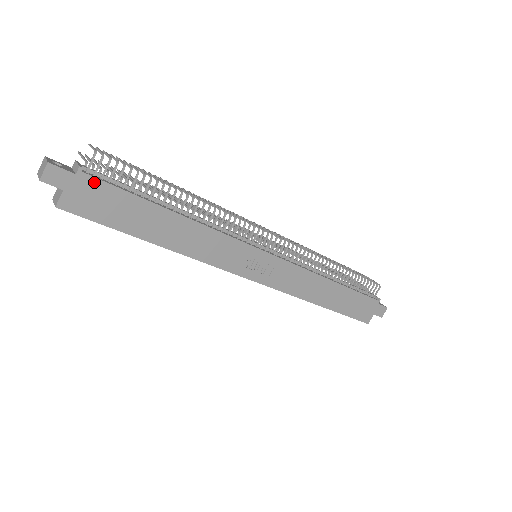
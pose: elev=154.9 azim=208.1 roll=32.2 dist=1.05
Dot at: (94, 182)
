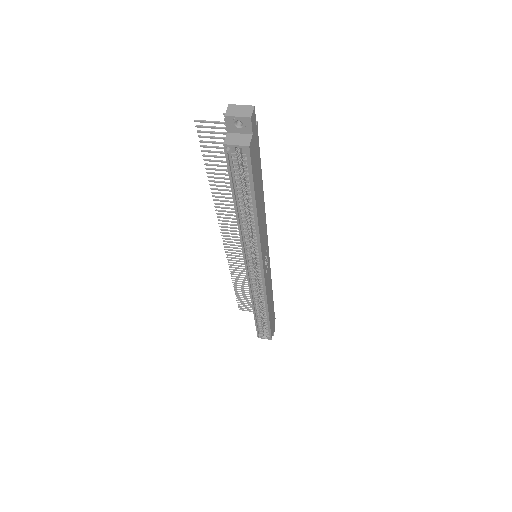
Dot at: (257, 139)
